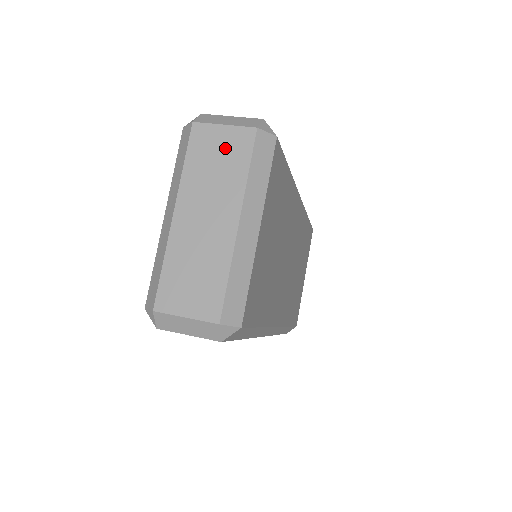
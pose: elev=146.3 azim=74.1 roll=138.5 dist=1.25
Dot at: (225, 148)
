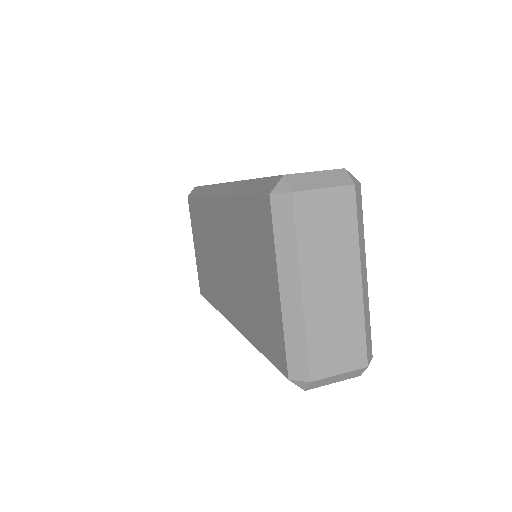
Dot at: (332, 212)
